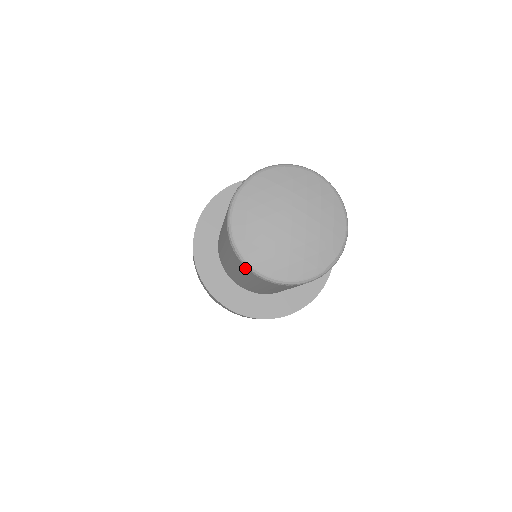
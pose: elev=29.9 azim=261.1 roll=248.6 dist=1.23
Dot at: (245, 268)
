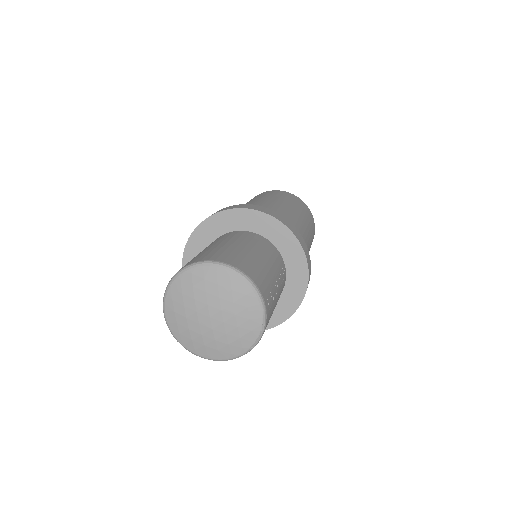
Dot at: occluded
